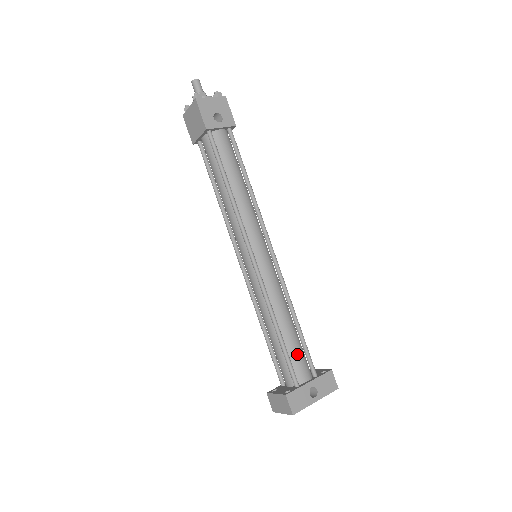
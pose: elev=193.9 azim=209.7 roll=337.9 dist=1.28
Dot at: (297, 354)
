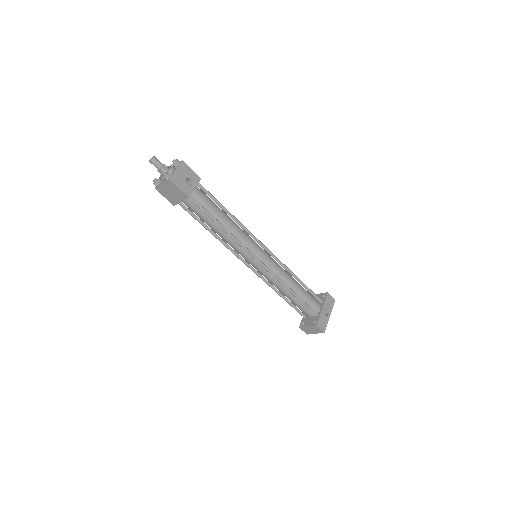
Dot at: (309, 298)
